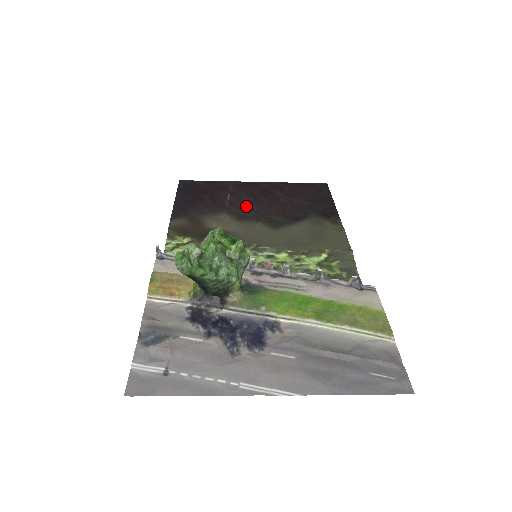
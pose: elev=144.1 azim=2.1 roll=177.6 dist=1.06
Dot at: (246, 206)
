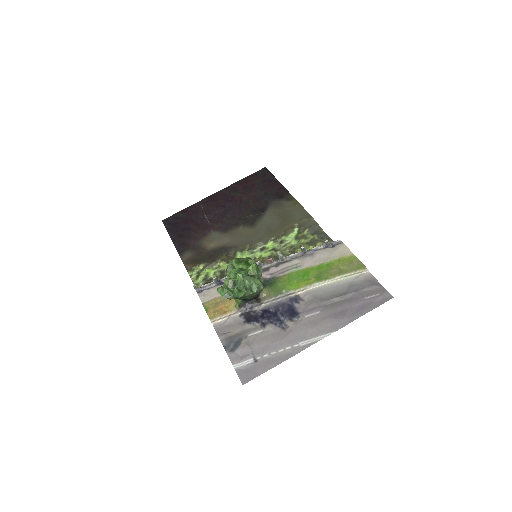
Dot at: (223, 218)
